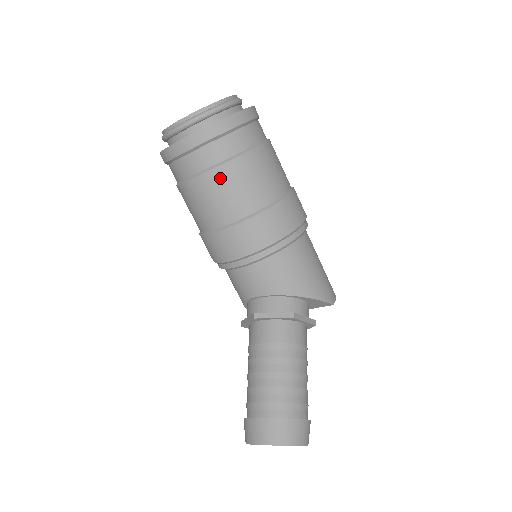
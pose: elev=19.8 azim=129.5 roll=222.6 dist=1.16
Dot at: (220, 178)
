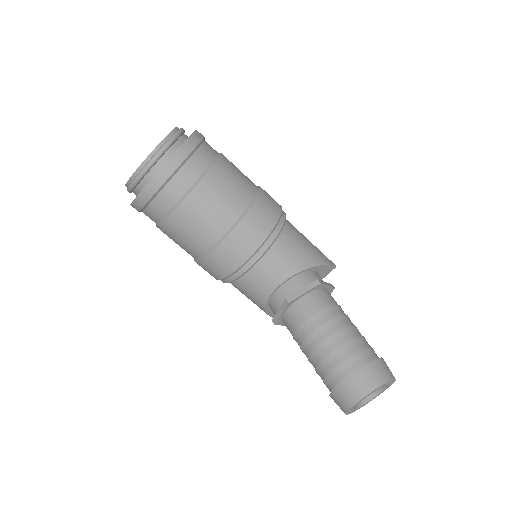
Dot at: (206, 191)
